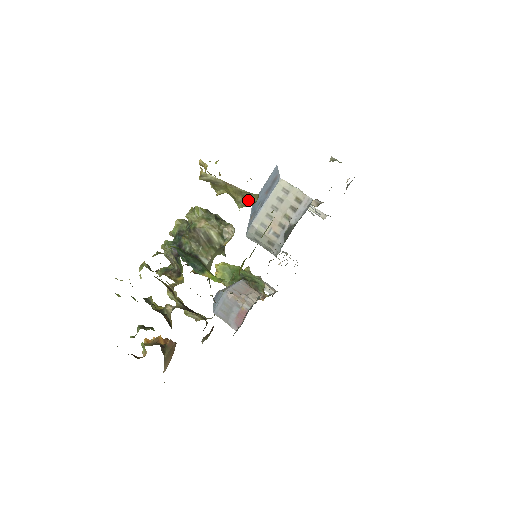
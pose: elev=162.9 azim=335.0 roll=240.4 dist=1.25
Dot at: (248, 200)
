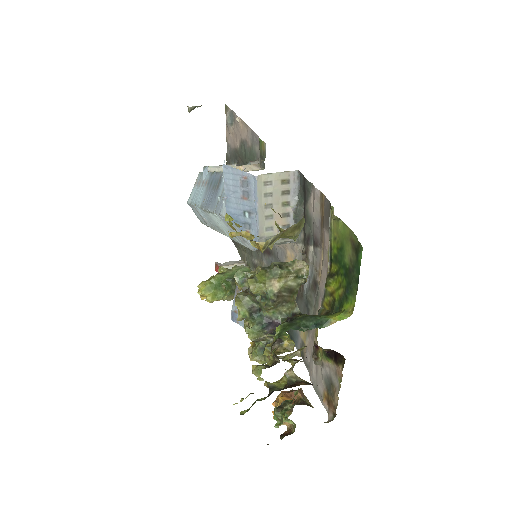
Dot at: (301, 227)
